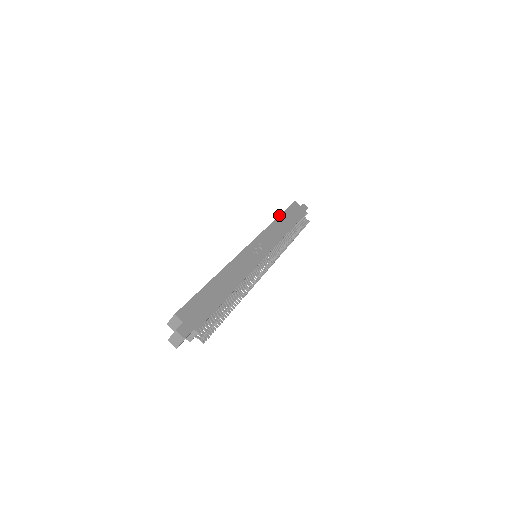
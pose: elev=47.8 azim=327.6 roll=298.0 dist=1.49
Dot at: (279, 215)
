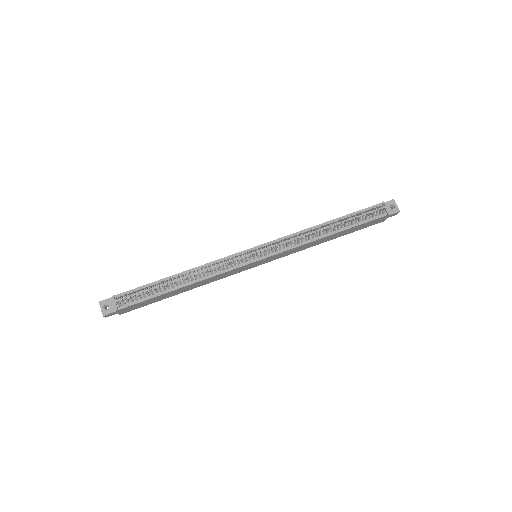
Dot at: occluded
